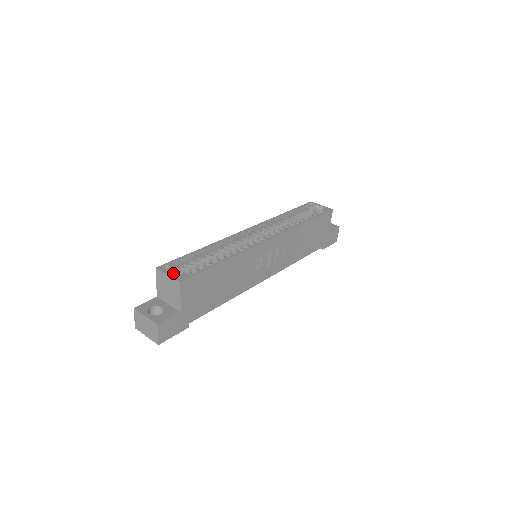
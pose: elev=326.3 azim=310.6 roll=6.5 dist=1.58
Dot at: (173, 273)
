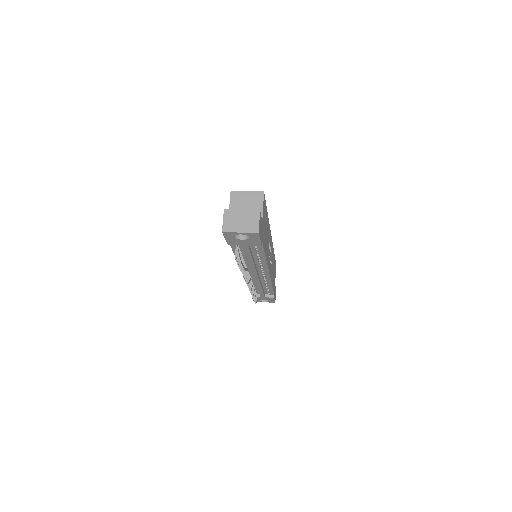
Dot at: occluded
